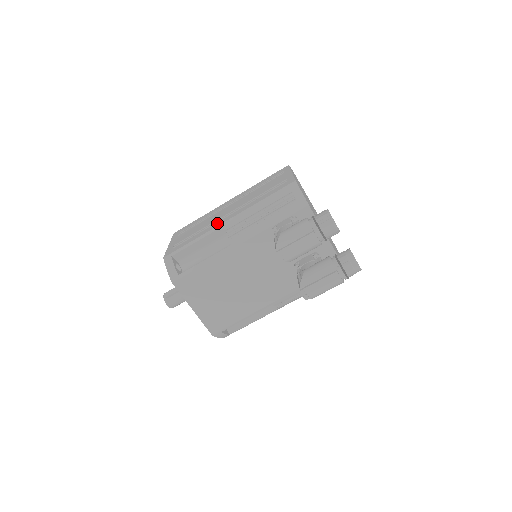
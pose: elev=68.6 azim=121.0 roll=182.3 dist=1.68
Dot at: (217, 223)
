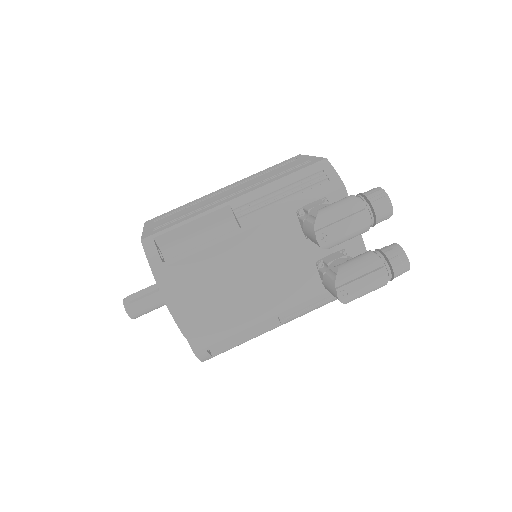
Dot at: (219, 202)
